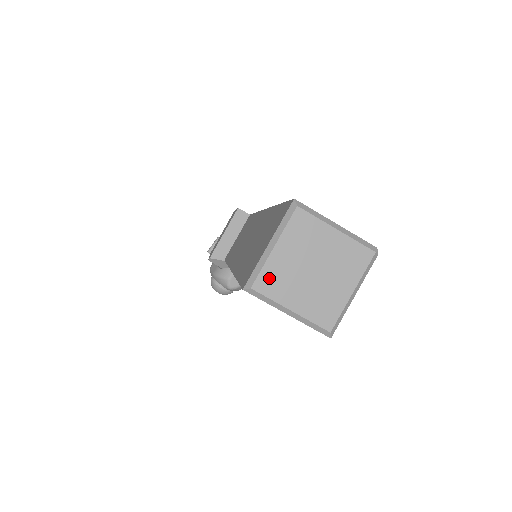
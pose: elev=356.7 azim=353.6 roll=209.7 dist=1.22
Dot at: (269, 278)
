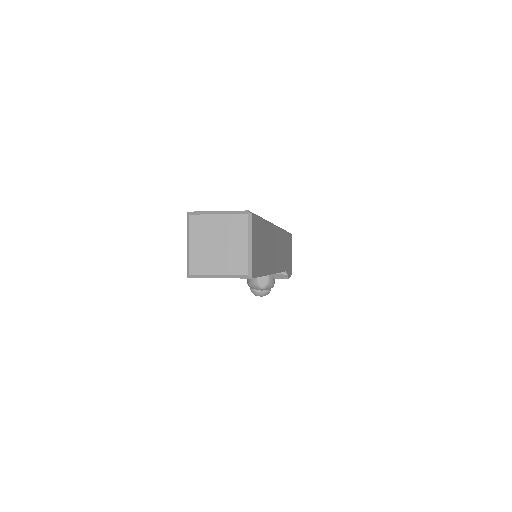
Dot at: (196, 263)
